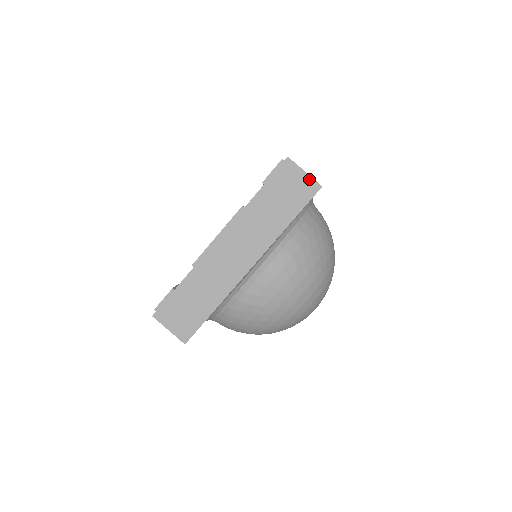
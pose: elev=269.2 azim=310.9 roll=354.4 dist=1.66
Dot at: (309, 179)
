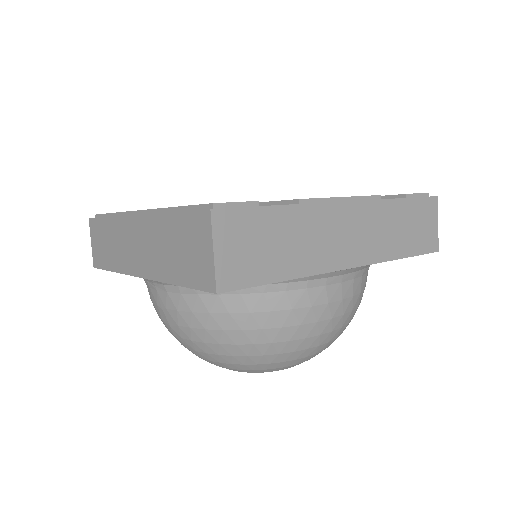
Dot at: (436, 234)
